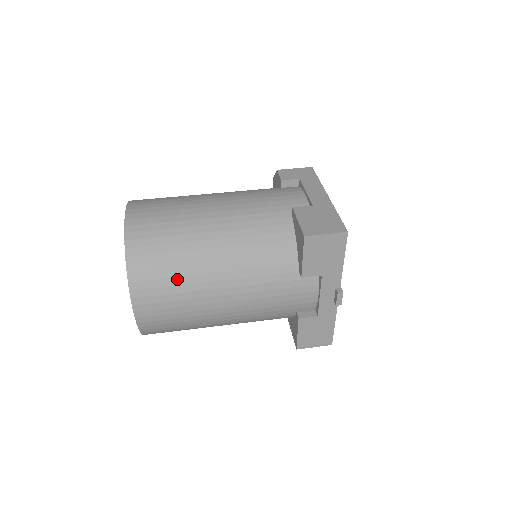
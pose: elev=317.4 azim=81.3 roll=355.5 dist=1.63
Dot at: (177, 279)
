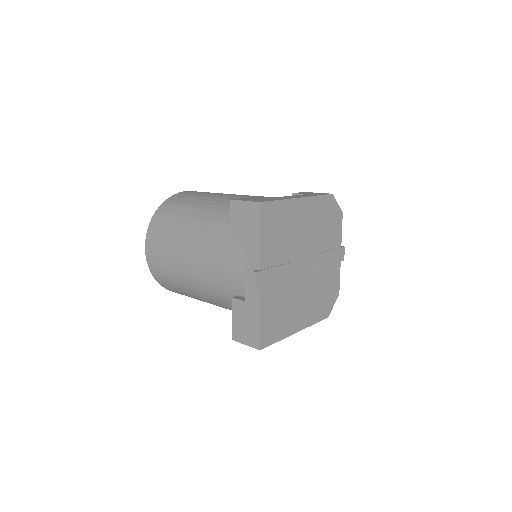
Dot at: (170, 229)
